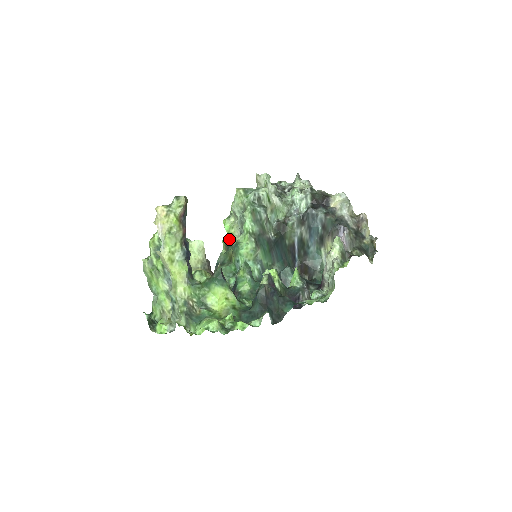
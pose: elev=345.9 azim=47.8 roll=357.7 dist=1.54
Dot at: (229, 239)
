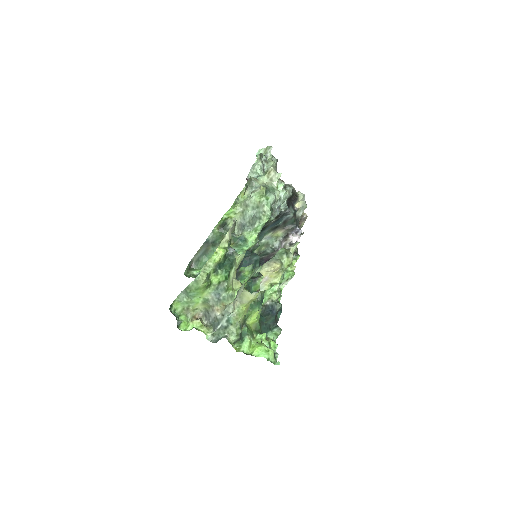
Dot at: (226, 221)
